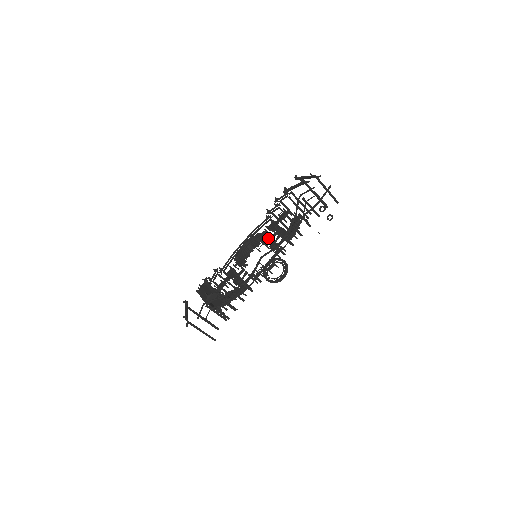
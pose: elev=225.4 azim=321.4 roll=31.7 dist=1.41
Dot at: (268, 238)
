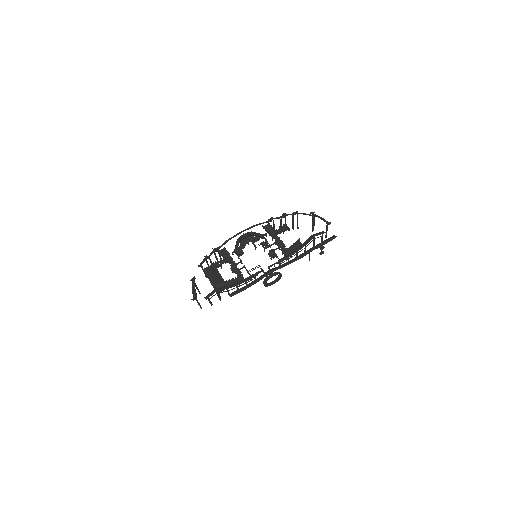
Dot at: occluded
